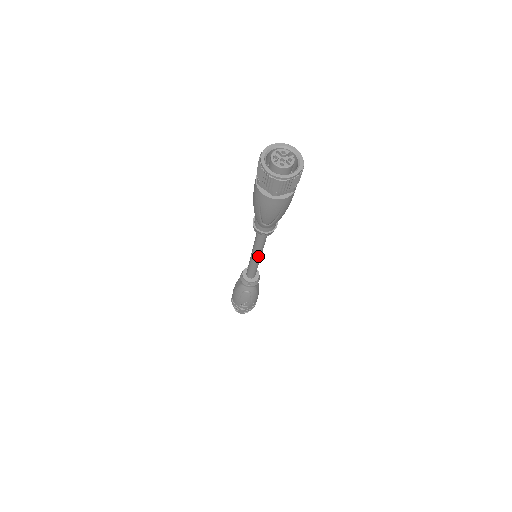
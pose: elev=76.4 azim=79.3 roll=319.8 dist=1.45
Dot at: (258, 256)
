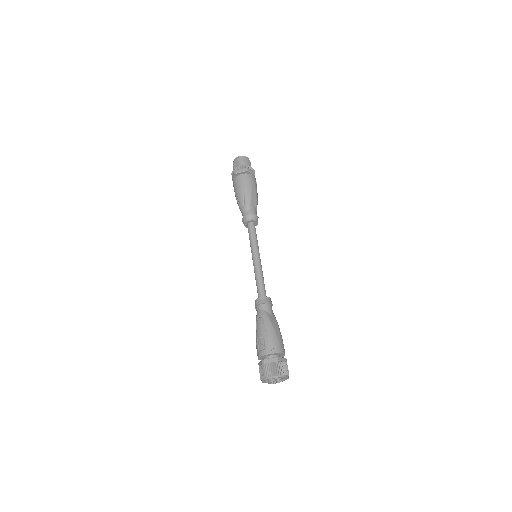
Dot at: (260, 263)
